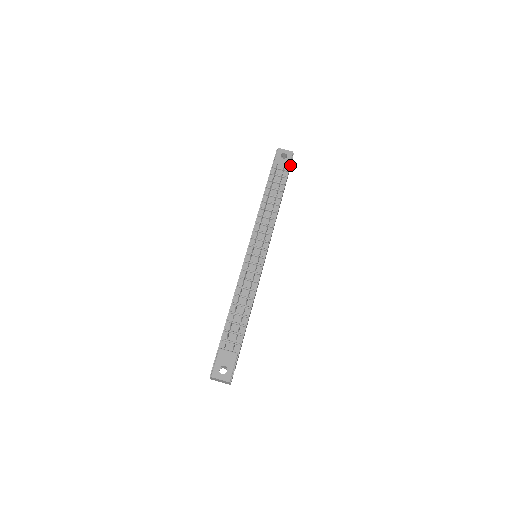
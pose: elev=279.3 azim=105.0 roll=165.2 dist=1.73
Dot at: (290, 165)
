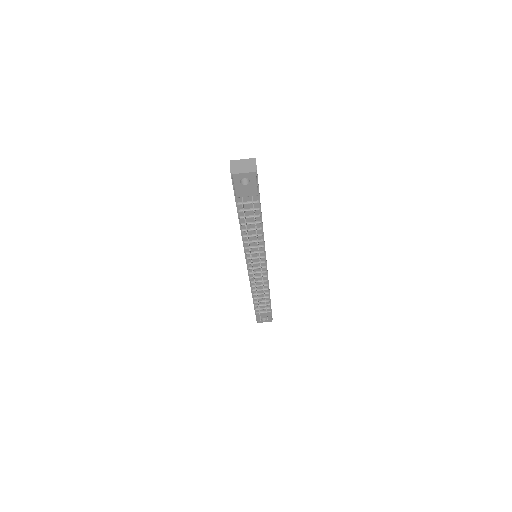
Dot at: (258, 186)
